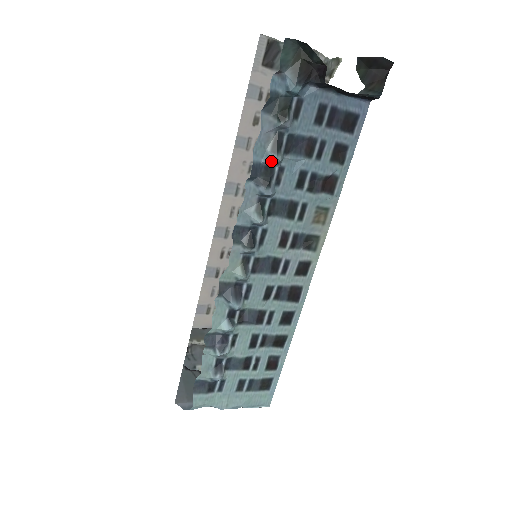
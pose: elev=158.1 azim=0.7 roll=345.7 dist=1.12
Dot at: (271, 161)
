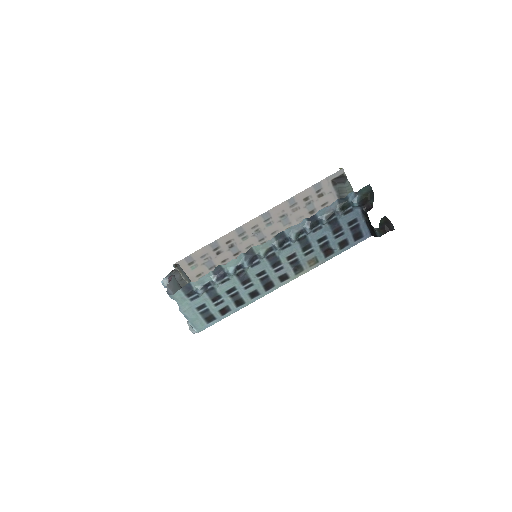
Dot at: (321, 220)
